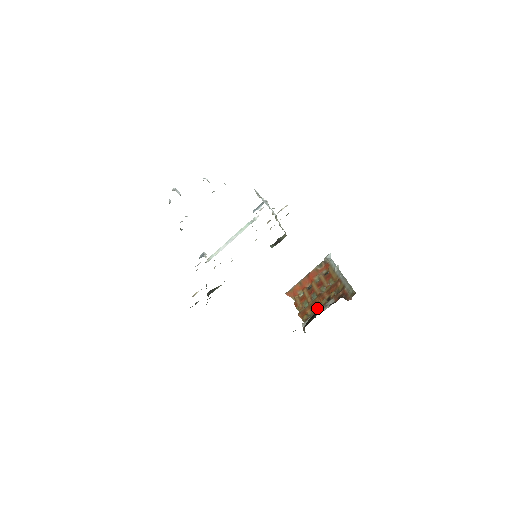
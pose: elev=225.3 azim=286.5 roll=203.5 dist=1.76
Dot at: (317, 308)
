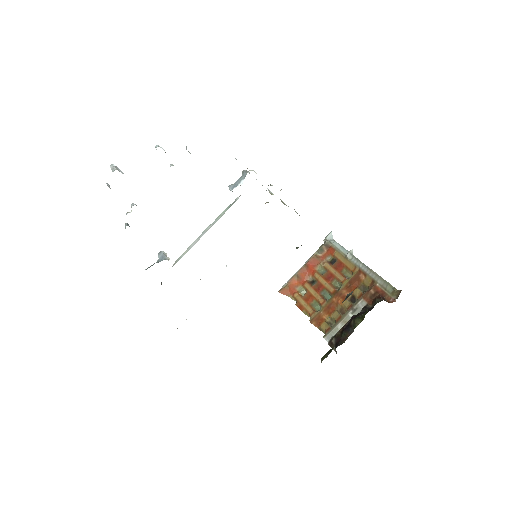
Dot at: (354, 319)
